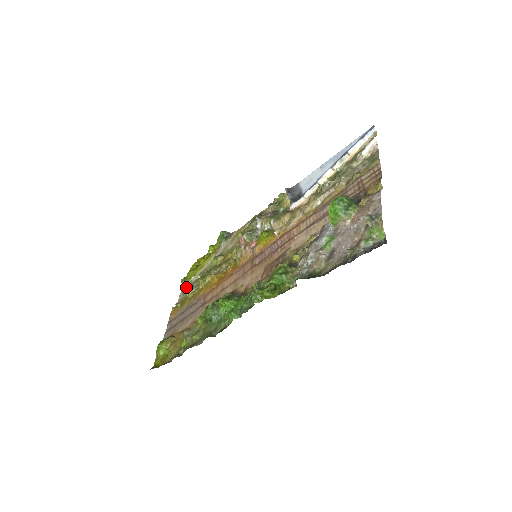
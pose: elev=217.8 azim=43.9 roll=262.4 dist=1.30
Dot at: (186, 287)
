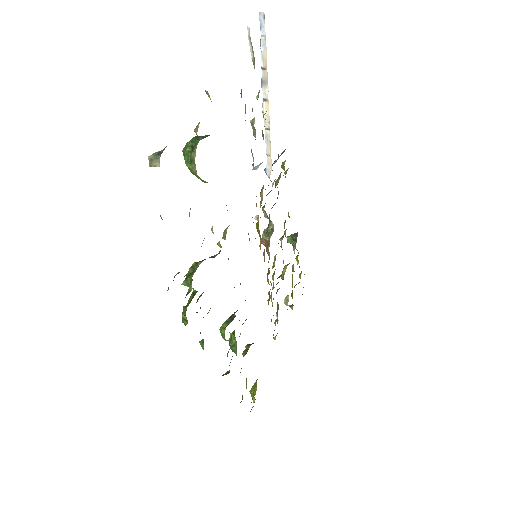
Dot at: occluded
